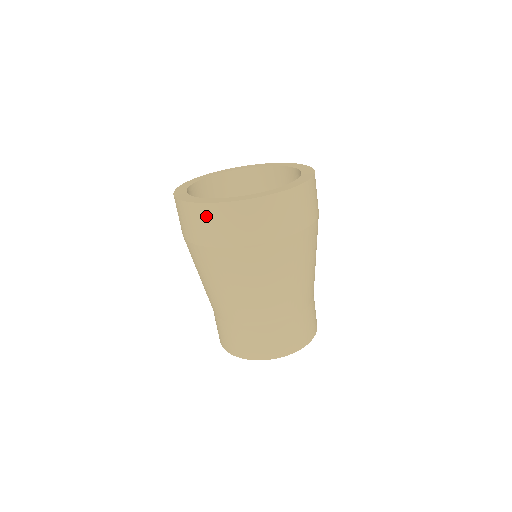
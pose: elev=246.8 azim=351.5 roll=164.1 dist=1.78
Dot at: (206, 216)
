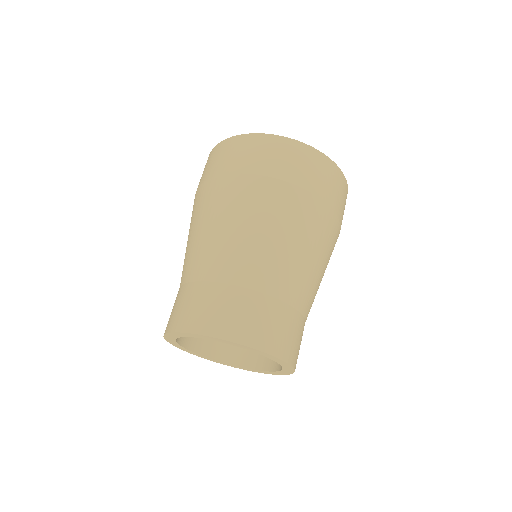
Dot at: (255, 144)
